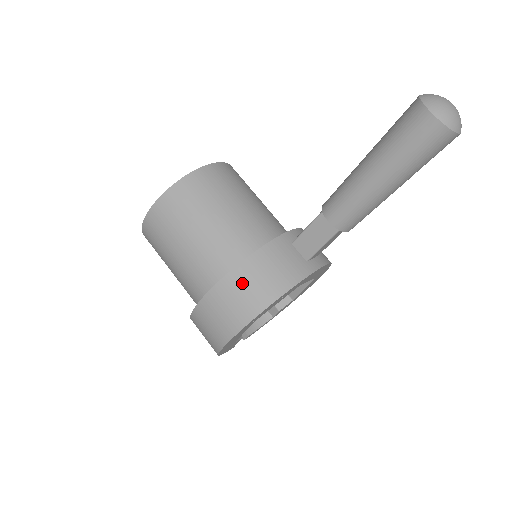
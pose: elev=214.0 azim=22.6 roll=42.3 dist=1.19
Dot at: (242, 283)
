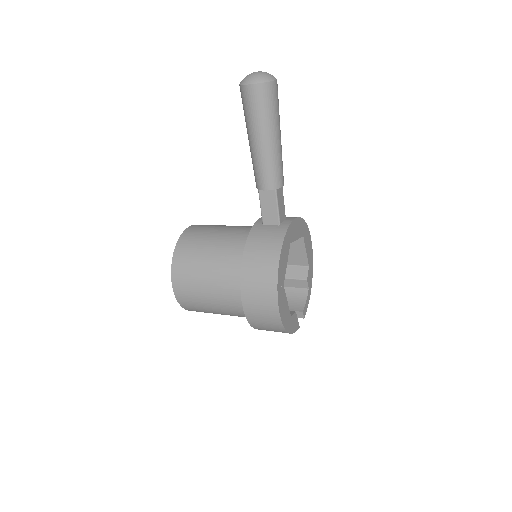
Dot at: (253, 269)
